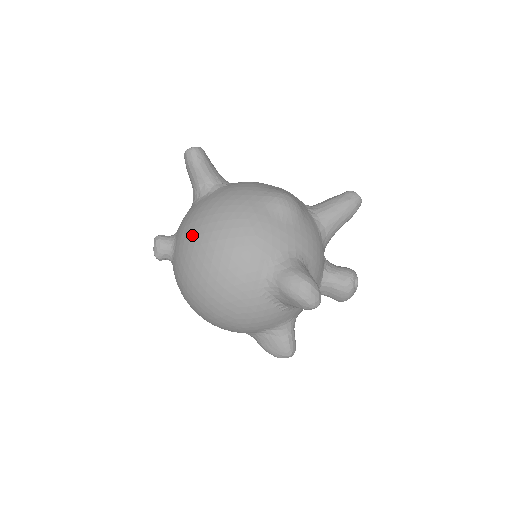
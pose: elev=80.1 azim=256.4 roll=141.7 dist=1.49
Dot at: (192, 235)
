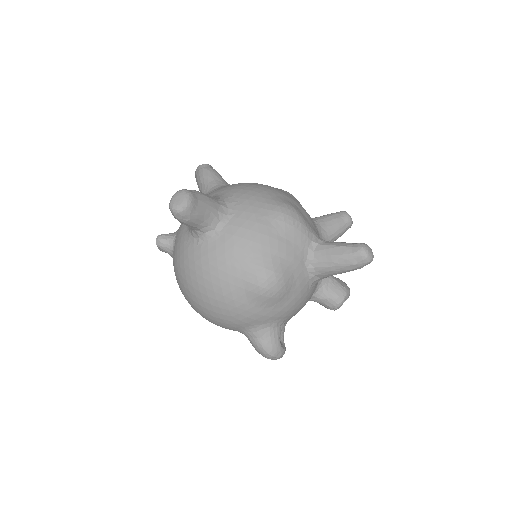
Dot at: (181, 281)
